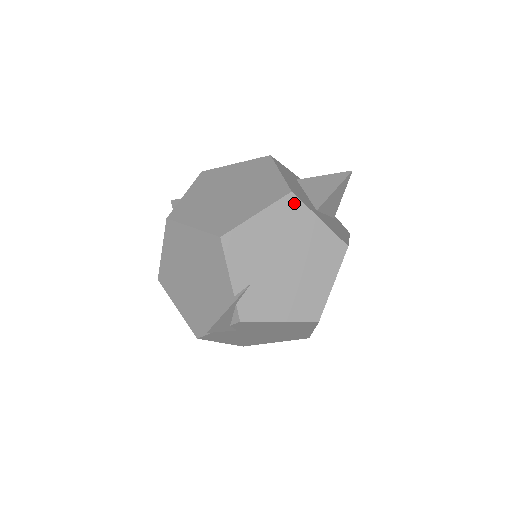
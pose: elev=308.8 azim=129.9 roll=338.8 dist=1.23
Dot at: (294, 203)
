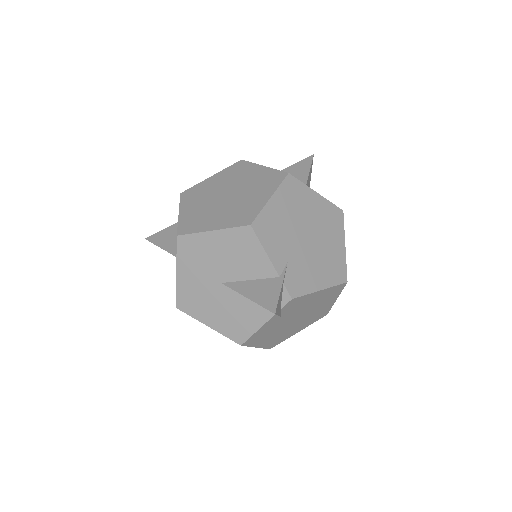
Dot at: (294, 182)
